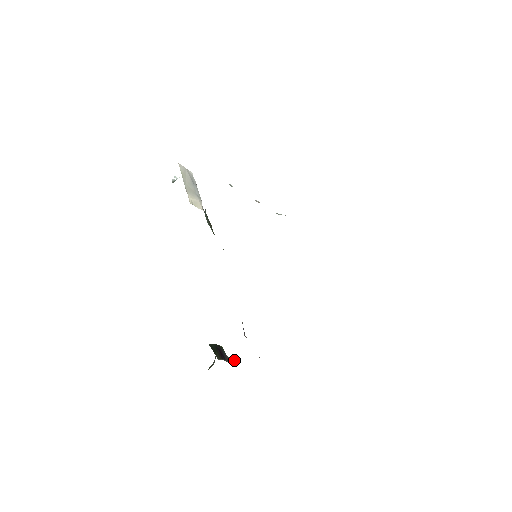
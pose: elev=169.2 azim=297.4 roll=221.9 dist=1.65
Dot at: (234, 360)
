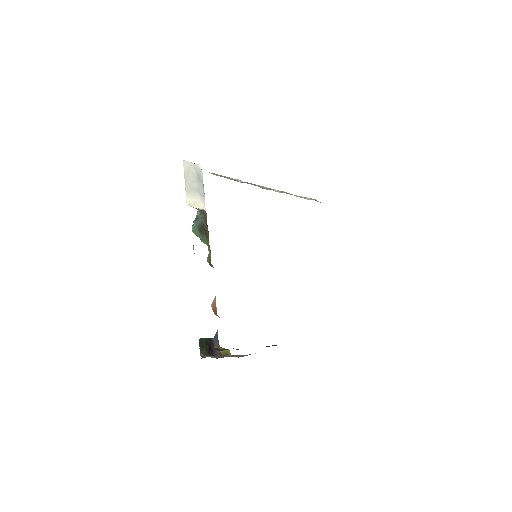
Dot at: (226, 353)
